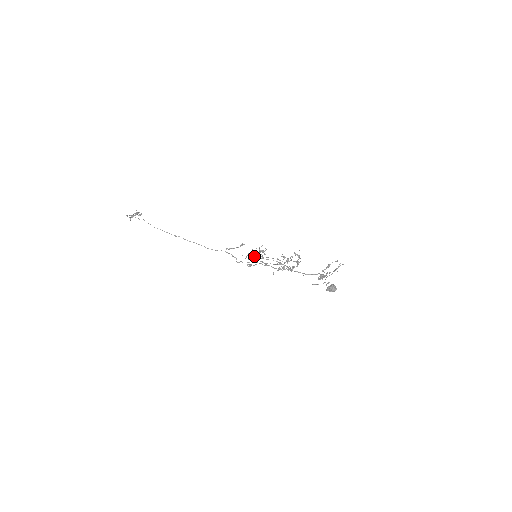
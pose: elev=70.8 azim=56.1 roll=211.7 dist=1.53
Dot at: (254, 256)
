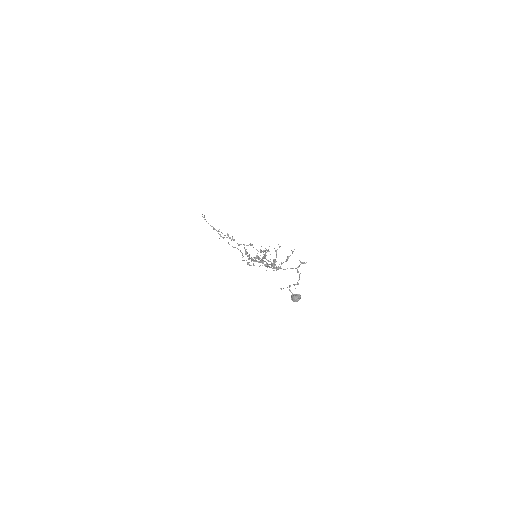
Dot at: (255, 257)
